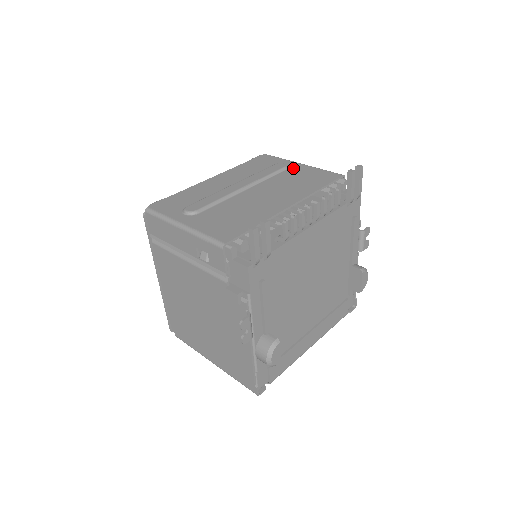
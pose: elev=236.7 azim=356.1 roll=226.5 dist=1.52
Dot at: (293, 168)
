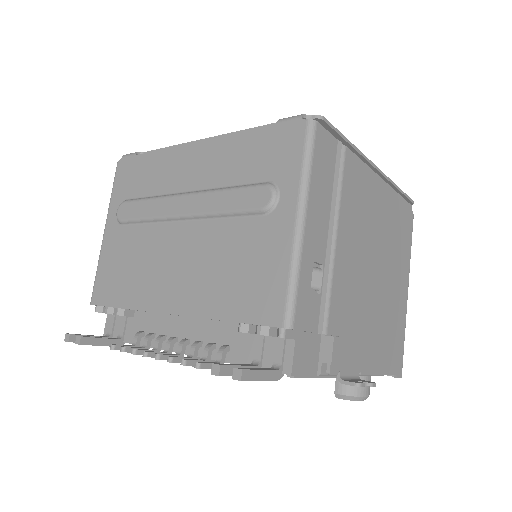
Dot at: (271, 221)
